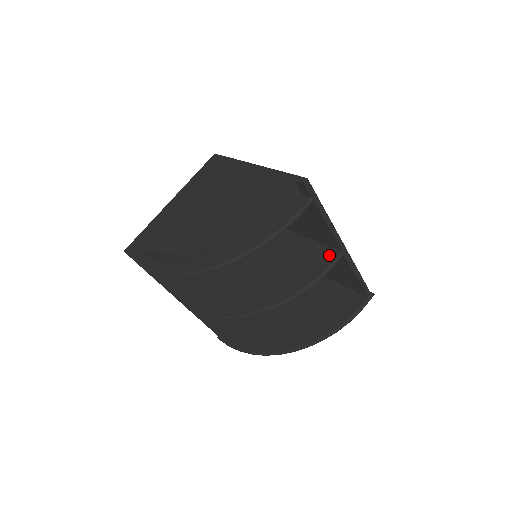
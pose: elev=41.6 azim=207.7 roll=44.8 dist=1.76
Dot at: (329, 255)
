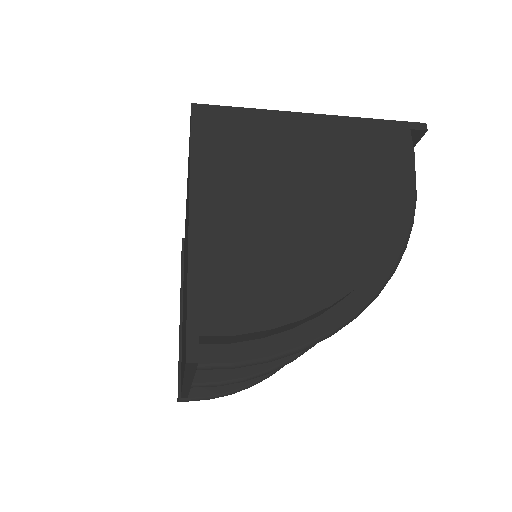
Dot at: occluded
